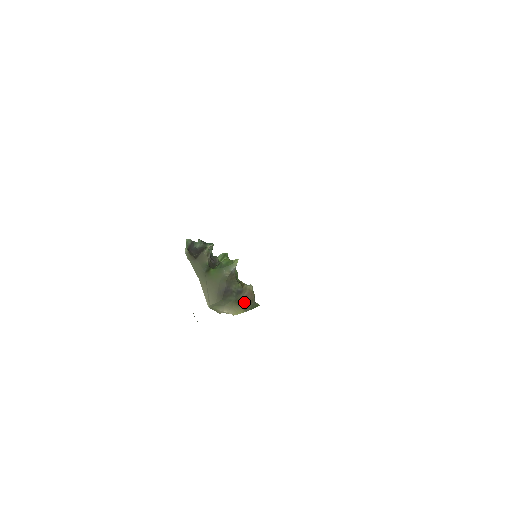
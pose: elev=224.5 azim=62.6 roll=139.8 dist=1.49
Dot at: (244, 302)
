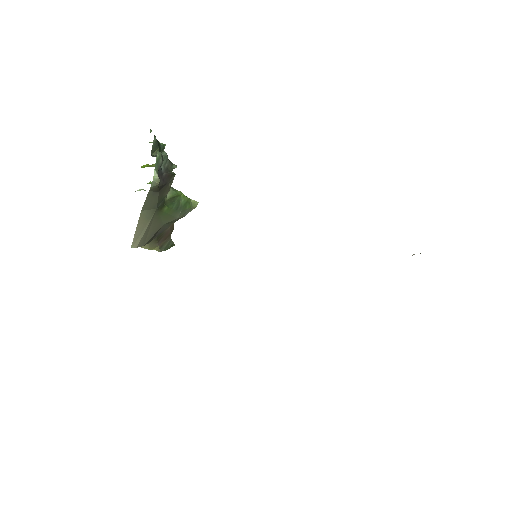
Dot at: (163, 239)
